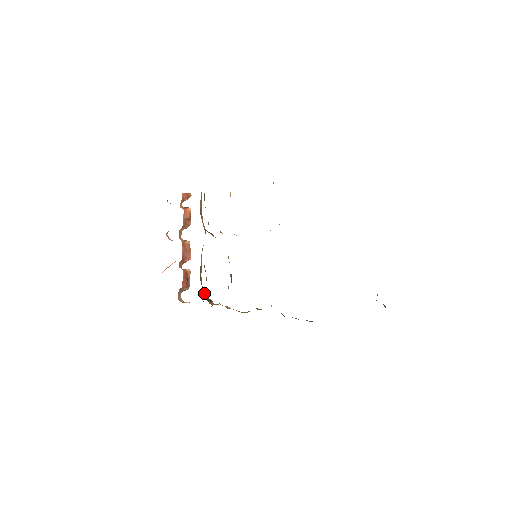
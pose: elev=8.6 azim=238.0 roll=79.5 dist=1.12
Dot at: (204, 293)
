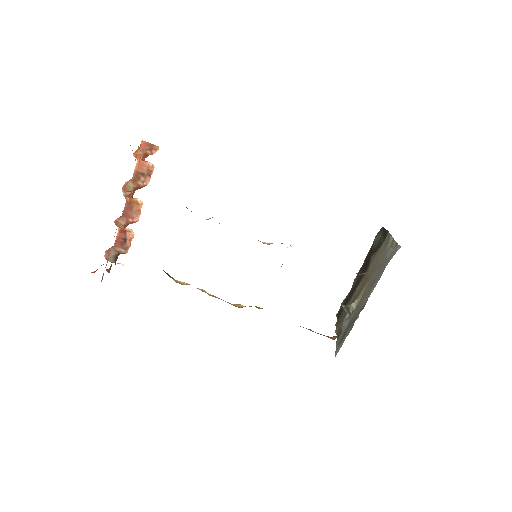
Dot at: occluded
